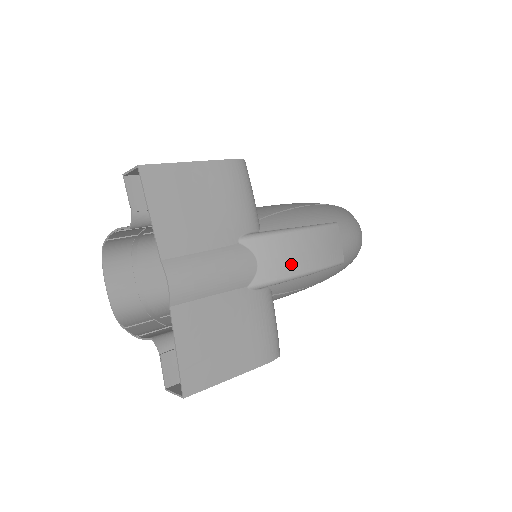
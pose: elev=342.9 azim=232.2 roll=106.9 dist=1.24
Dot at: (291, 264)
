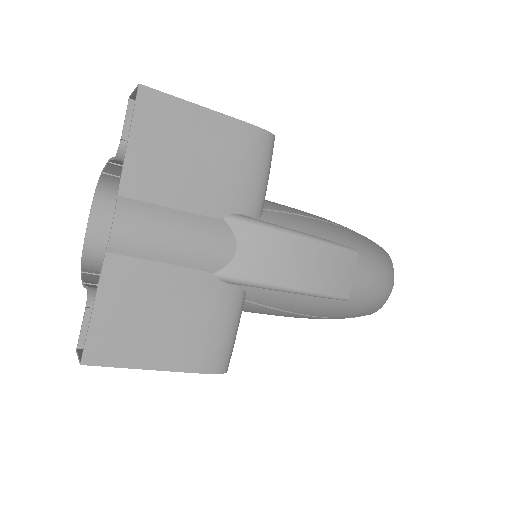
Dot at: (277, 270)
